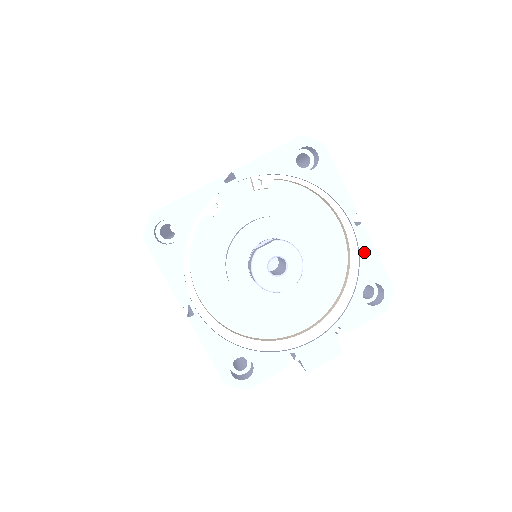
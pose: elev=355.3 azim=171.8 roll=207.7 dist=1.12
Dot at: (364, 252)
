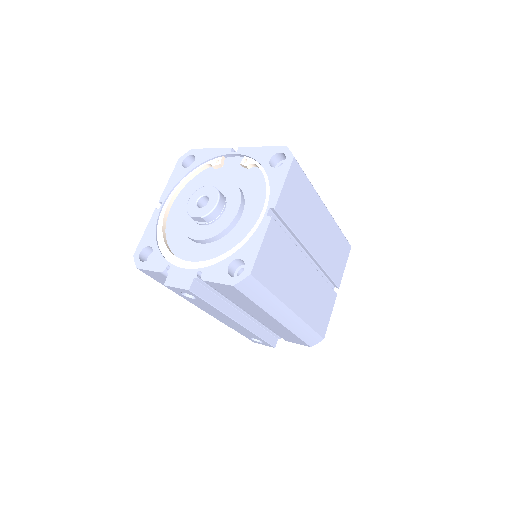
Dot at: (256, 236)
